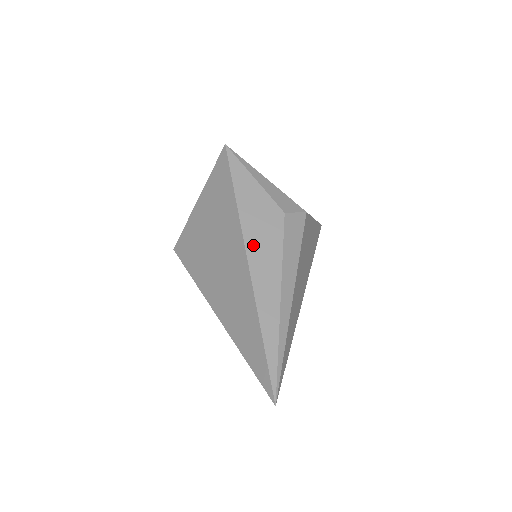
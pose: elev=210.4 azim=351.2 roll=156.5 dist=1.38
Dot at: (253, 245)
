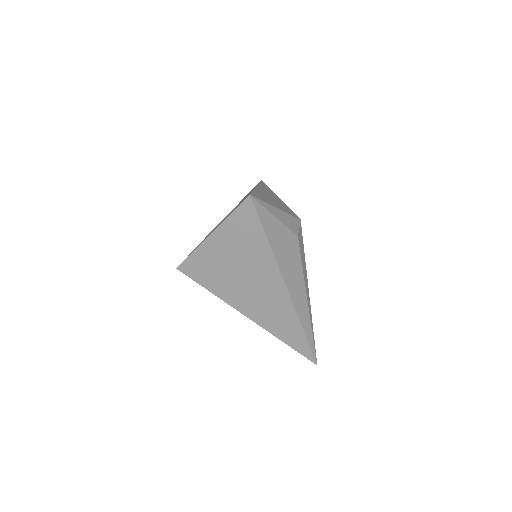
Dot at: (287, 275)
